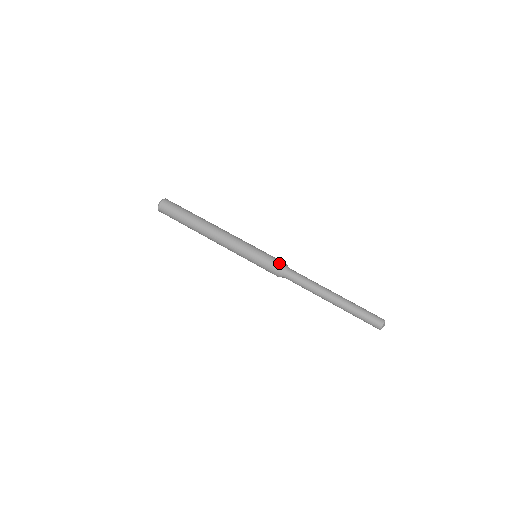
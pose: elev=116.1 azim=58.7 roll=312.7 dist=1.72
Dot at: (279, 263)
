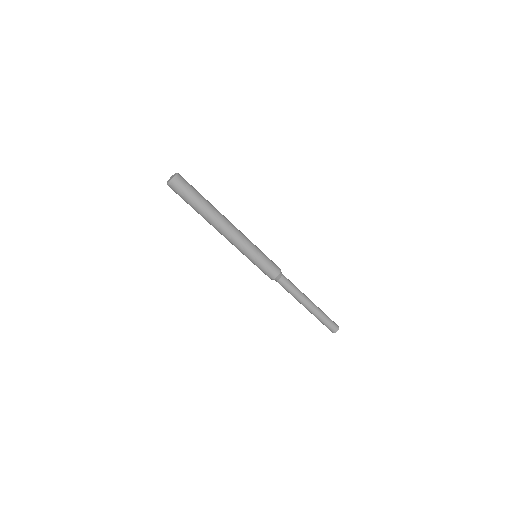
Dot at: (276, 270)
